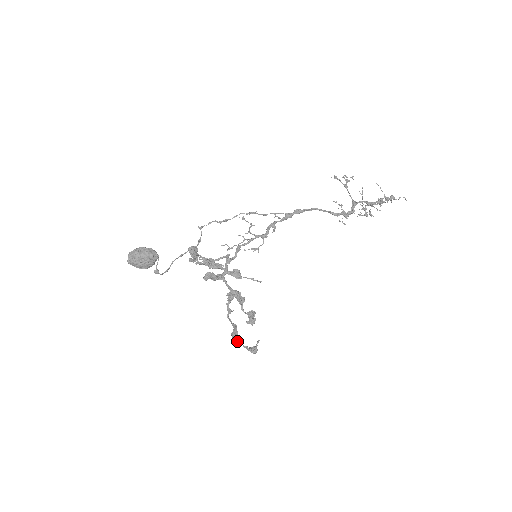
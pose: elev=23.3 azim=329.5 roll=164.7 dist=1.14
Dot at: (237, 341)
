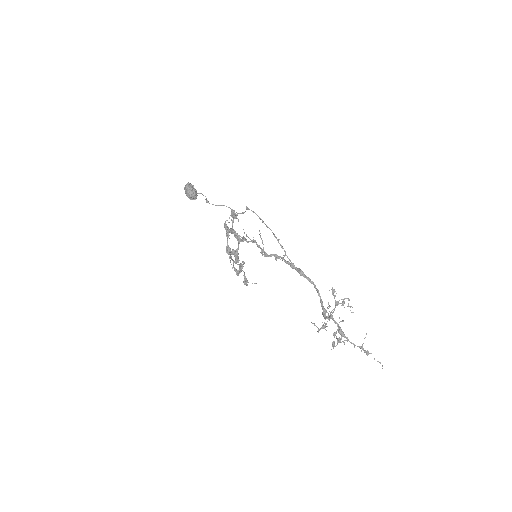
Dot at: (239, 269)
